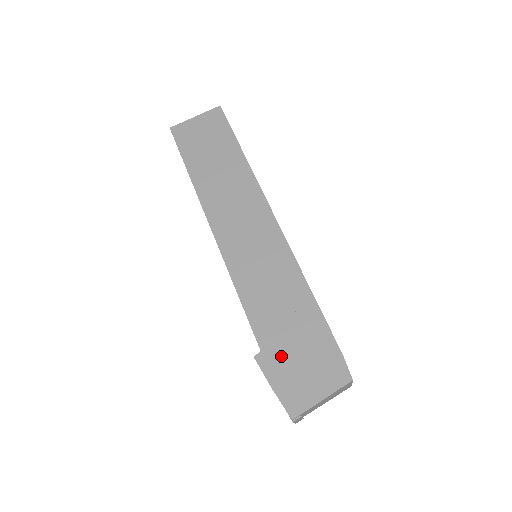
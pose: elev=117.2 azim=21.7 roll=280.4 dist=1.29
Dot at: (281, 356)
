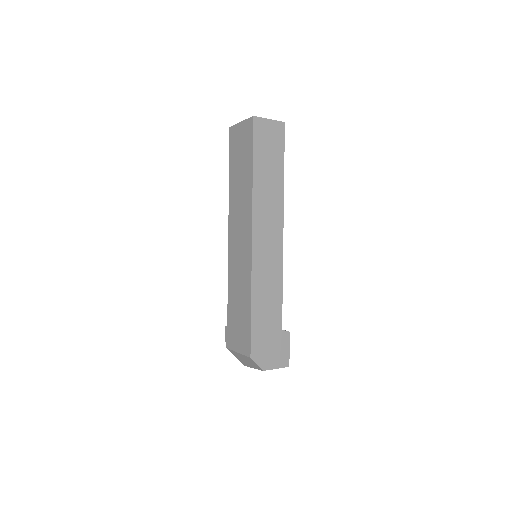
Dot at: (232, 335)
